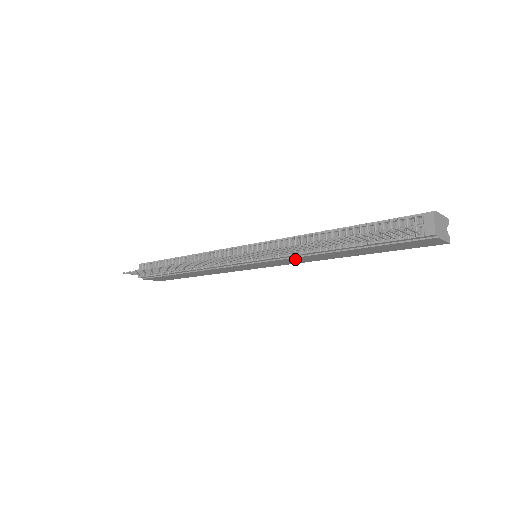
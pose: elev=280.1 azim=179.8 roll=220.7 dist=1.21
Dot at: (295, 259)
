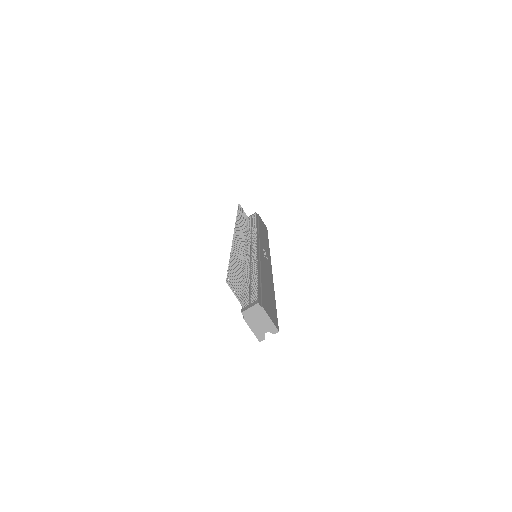
Dot at: occluded
